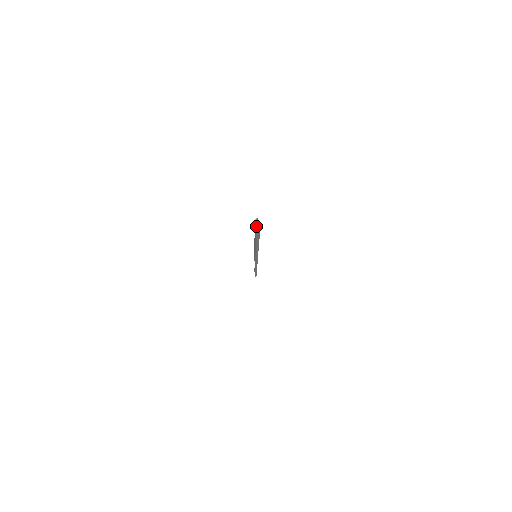
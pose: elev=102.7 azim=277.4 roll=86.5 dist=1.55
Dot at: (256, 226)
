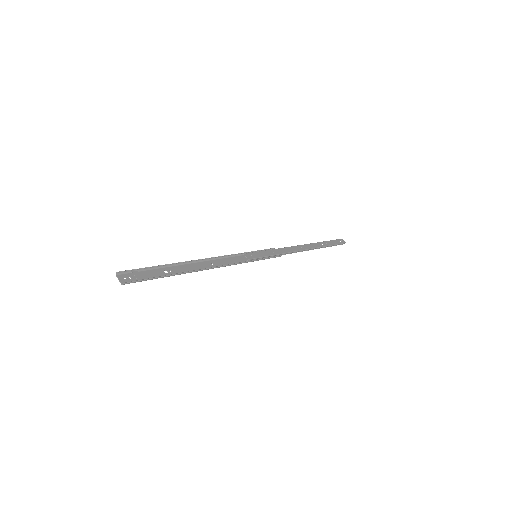
Dot at: (148, 268)
